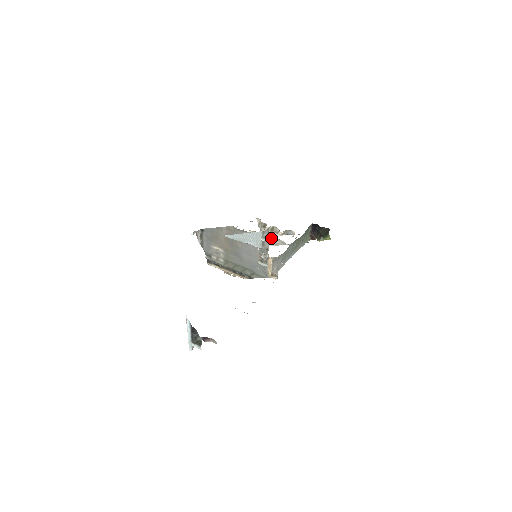
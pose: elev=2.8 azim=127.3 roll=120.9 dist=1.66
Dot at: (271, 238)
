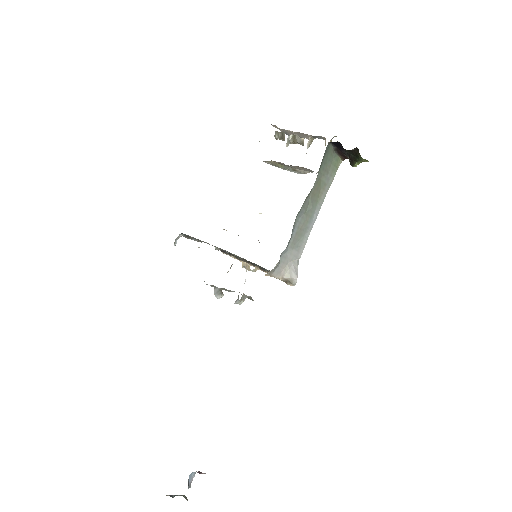
Dot at: (292, 166)
